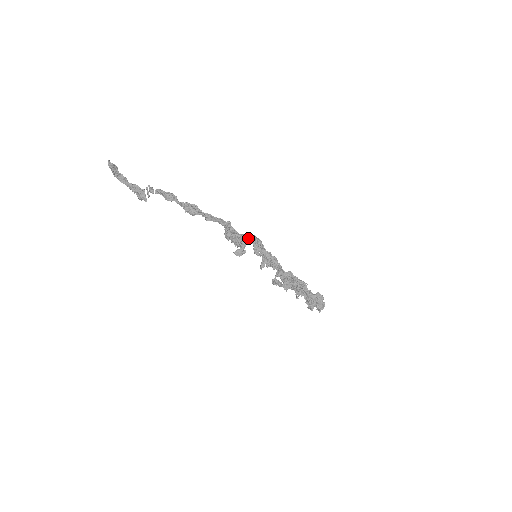
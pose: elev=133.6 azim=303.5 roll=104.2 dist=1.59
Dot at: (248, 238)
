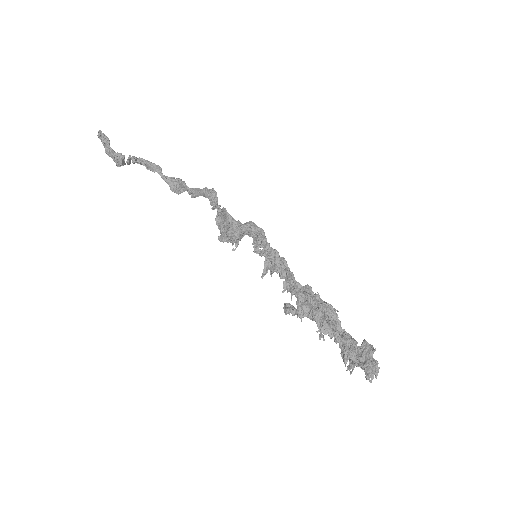
Dot at: (244, 224)
